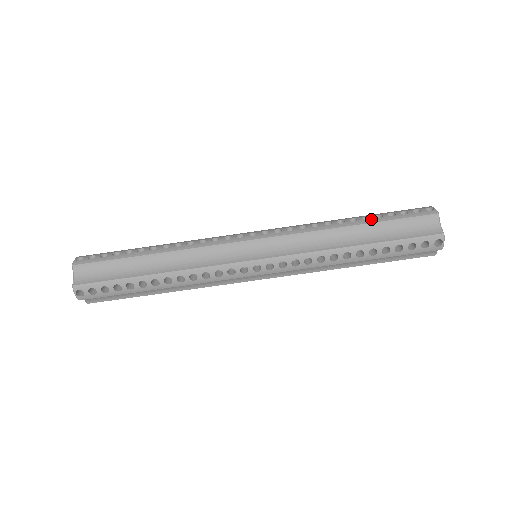
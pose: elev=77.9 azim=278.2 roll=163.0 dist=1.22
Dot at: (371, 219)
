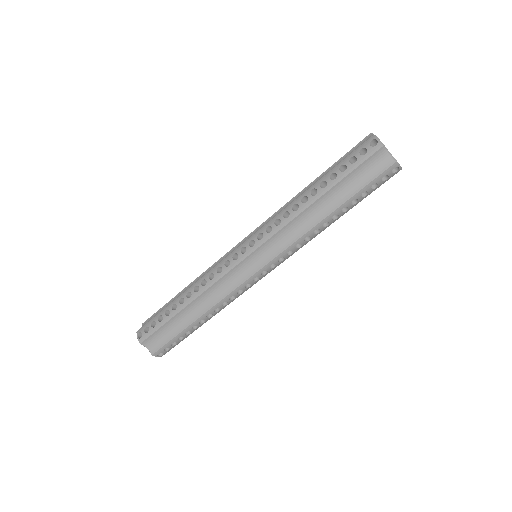
Dot at: (328, 184)
